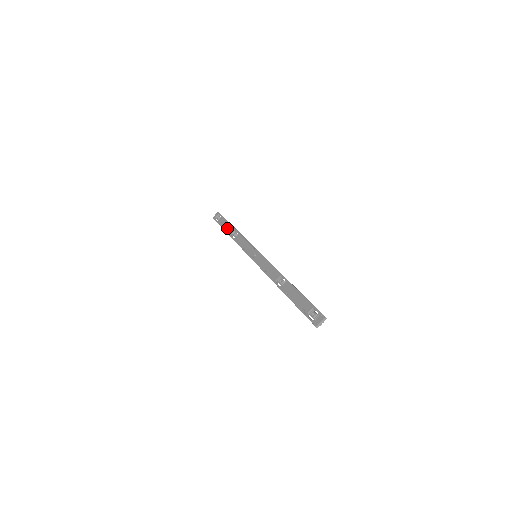
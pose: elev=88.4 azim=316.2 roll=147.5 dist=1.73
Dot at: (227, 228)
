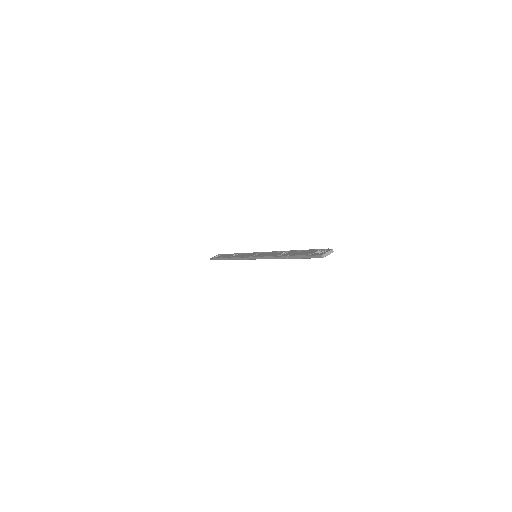
Dot at: (226, 256)
